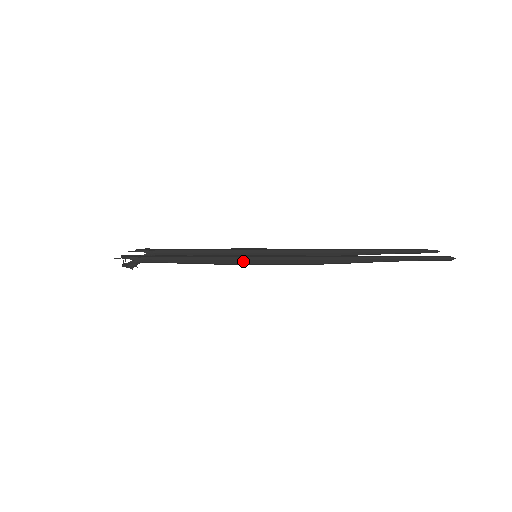
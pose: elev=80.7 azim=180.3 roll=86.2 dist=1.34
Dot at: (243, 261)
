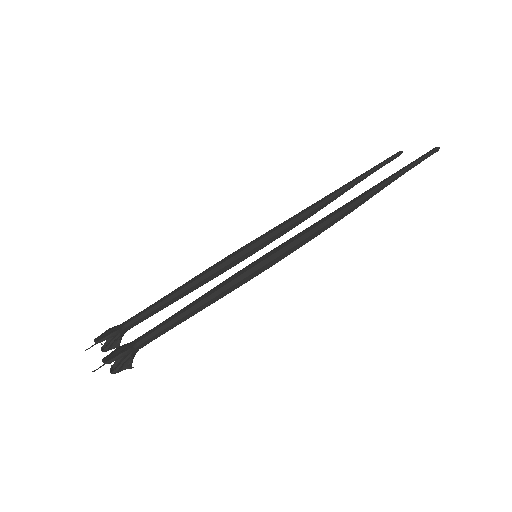
Dot at: (261, 269)
